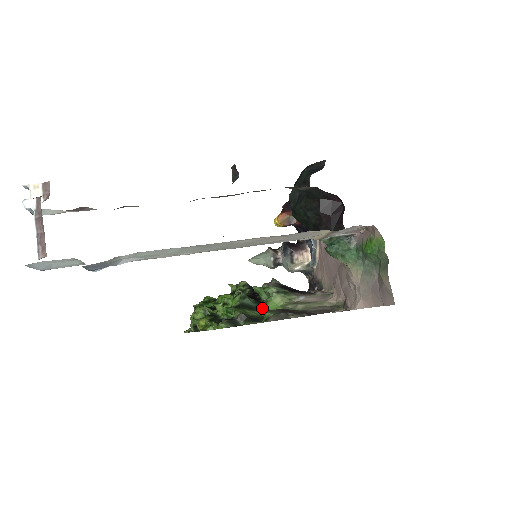
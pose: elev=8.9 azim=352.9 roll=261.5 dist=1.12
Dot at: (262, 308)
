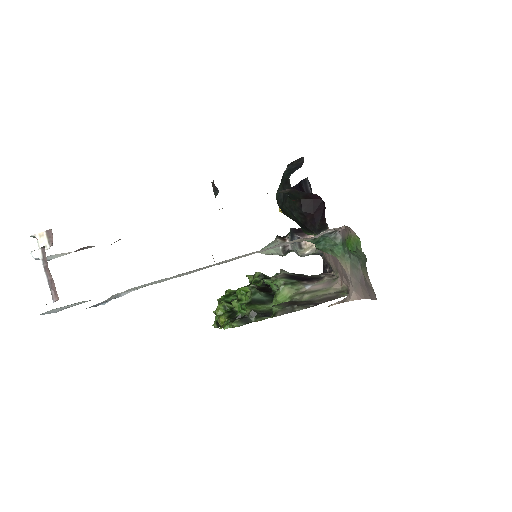
Dot at: (273, 301)
